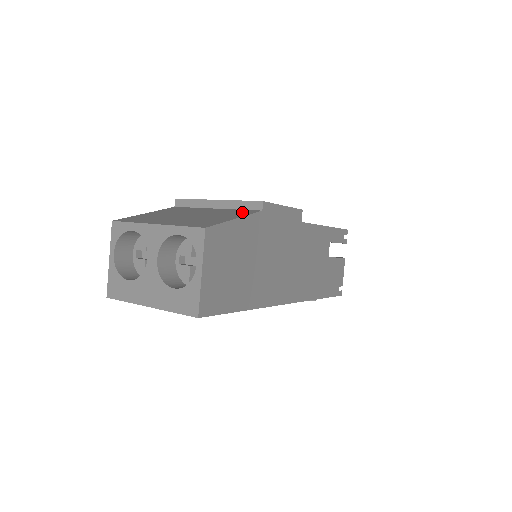
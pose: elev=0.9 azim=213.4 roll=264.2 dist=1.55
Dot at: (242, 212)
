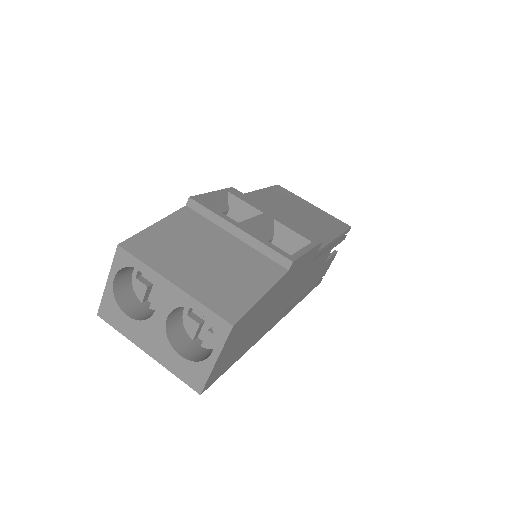
Dot at: (267, 269)
